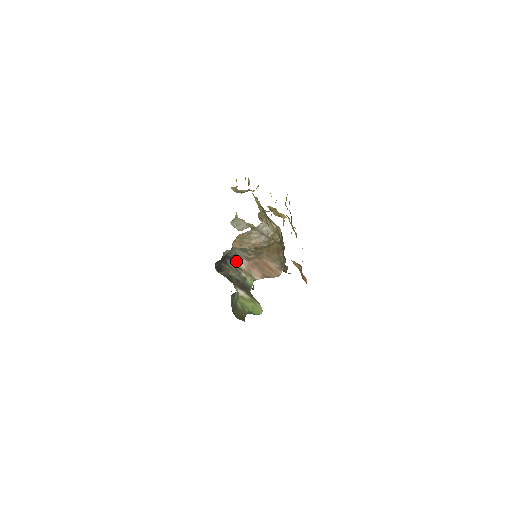
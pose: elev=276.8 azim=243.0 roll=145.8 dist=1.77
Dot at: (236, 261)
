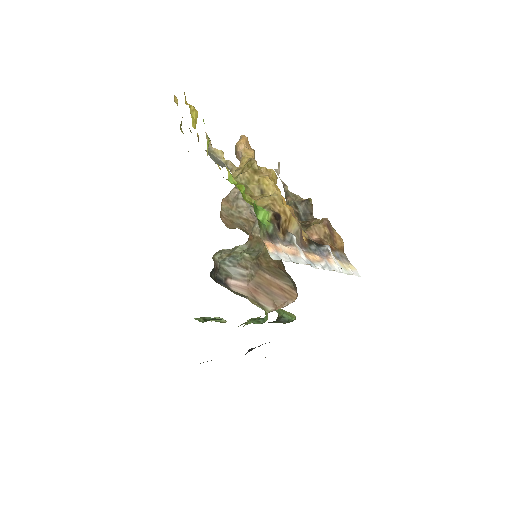
Dot at: (232, 288)
